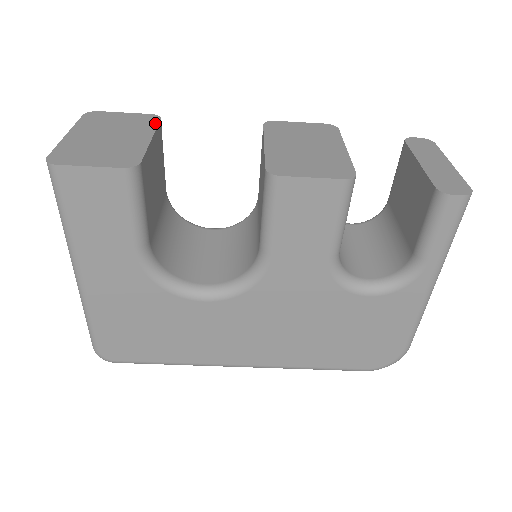
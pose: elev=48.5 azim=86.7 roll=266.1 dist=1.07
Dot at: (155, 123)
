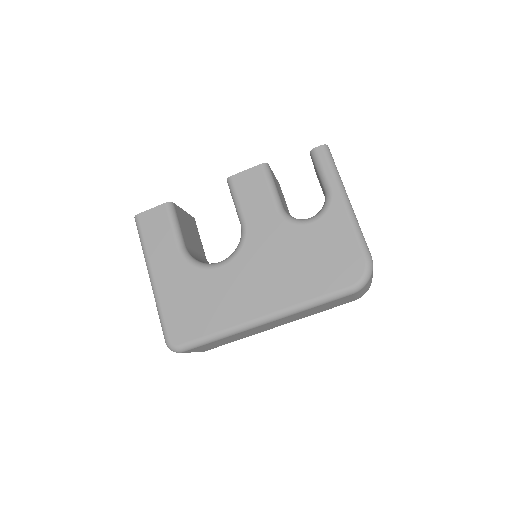
Dot at: occluded
